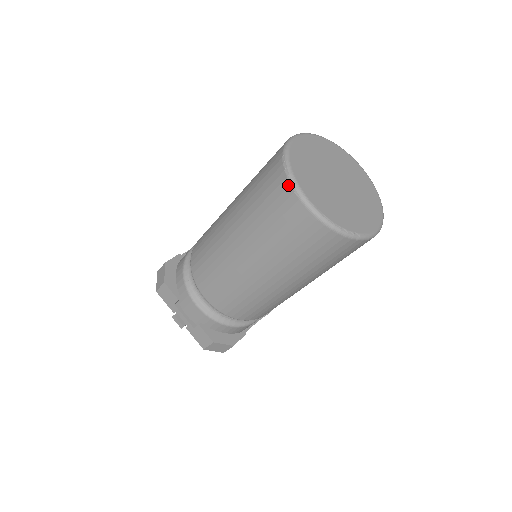
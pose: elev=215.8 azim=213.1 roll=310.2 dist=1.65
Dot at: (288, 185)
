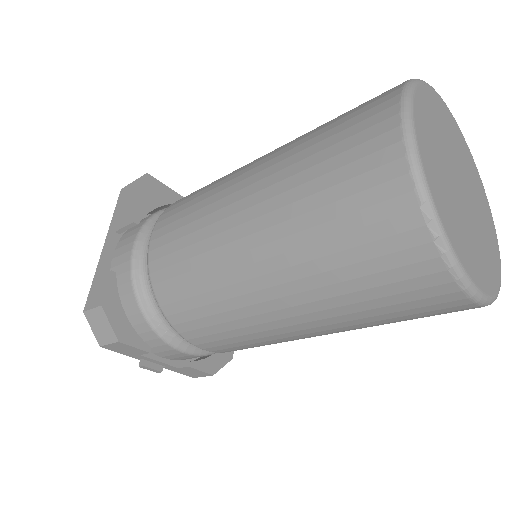
Dot at: (442, 269)
